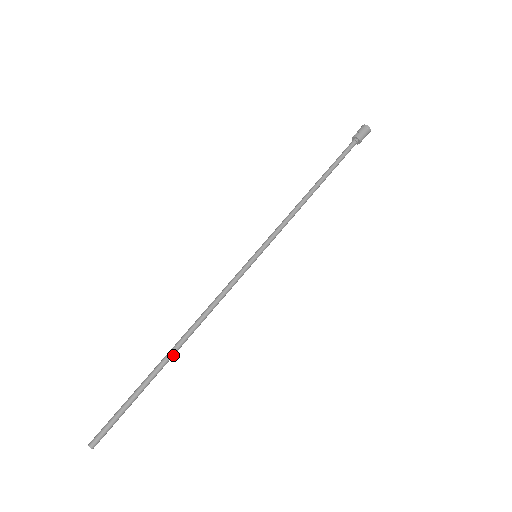
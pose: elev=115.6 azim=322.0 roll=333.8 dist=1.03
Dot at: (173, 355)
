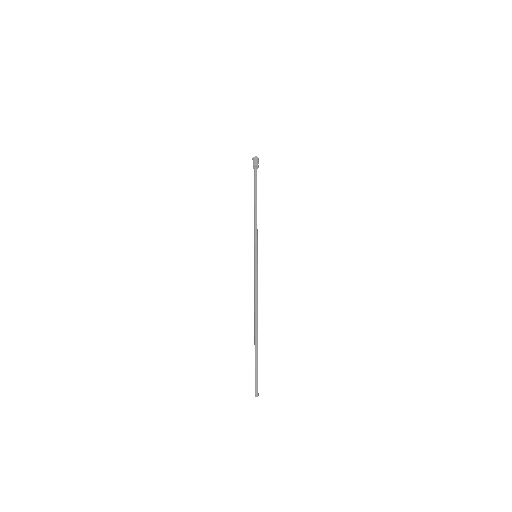
Dot at: (257, 328)
